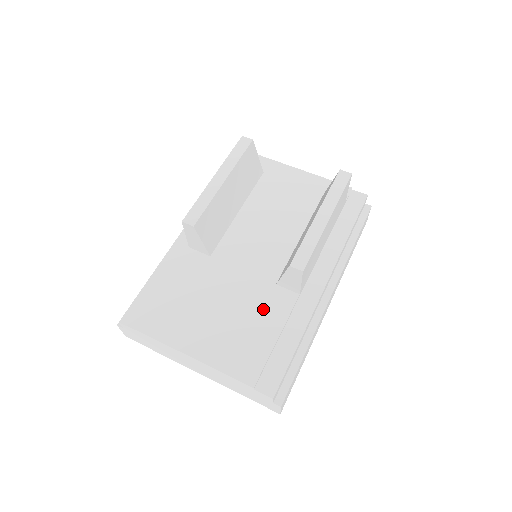
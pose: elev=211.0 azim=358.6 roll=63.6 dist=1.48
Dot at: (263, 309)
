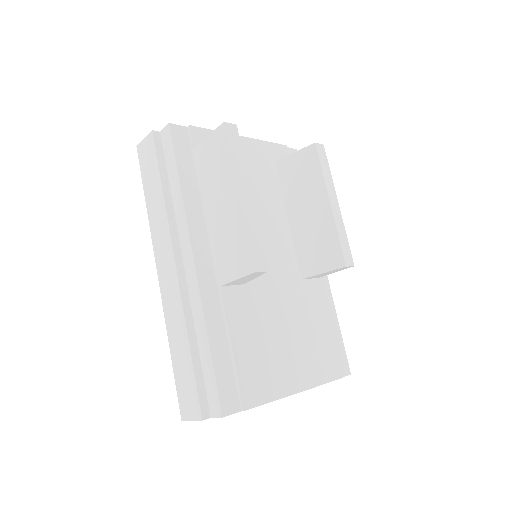
Dot at: (309, 309)
